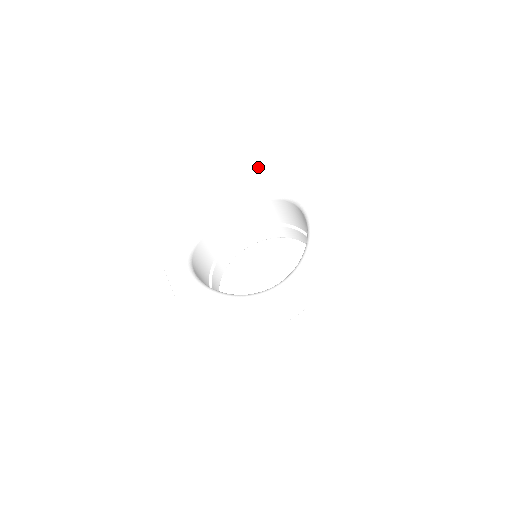
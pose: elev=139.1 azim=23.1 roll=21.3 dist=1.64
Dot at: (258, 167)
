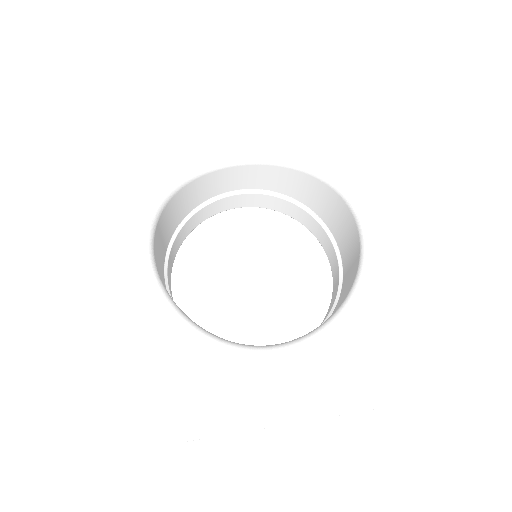
Dot at: (319, 108)
